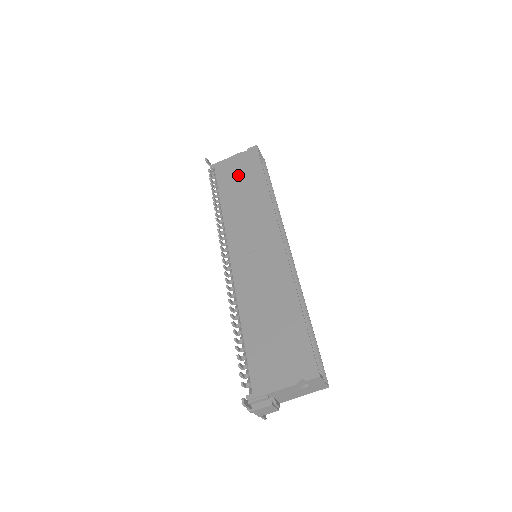
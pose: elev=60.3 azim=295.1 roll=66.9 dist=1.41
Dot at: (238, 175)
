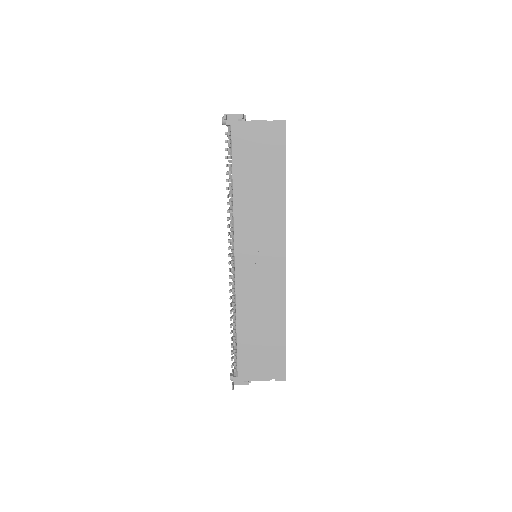
Dot at: (257, 157)
